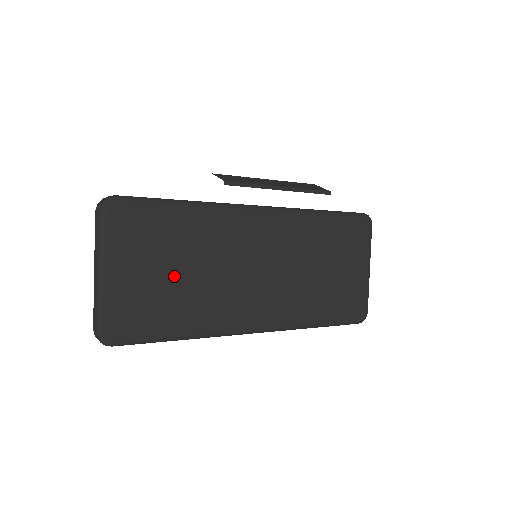
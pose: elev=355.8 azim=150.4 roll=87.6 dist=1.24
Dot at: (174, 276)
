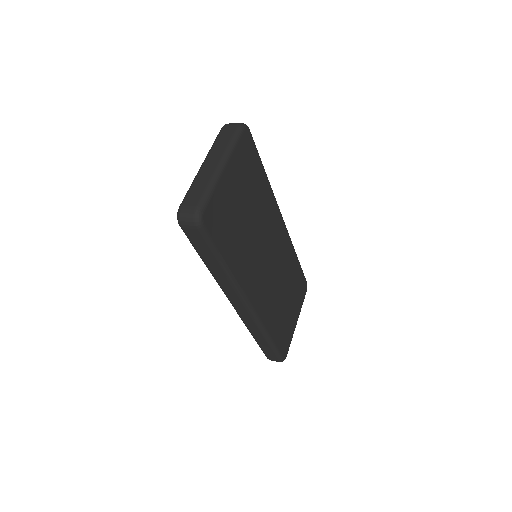
Dot at: (244, 215)
